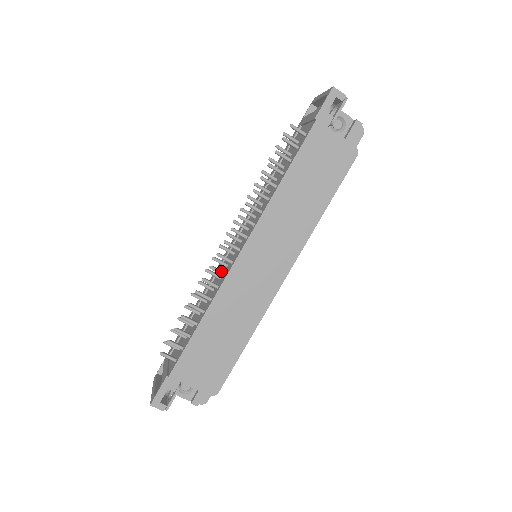
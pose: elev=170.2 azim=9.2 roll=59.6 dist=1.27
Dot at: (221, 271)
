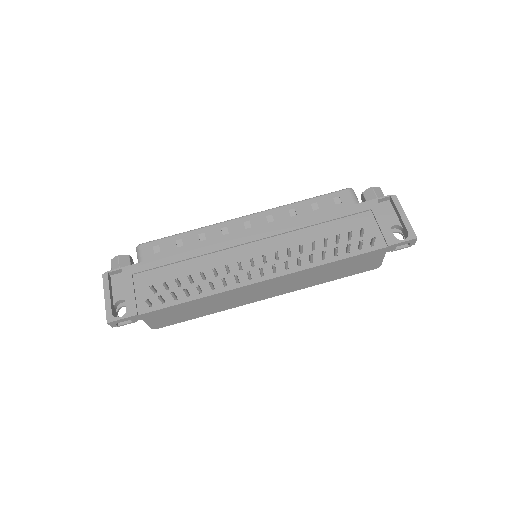
Dot at: (238, 280)
